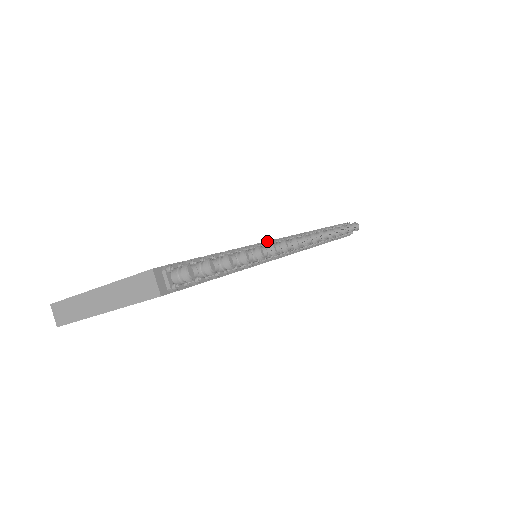
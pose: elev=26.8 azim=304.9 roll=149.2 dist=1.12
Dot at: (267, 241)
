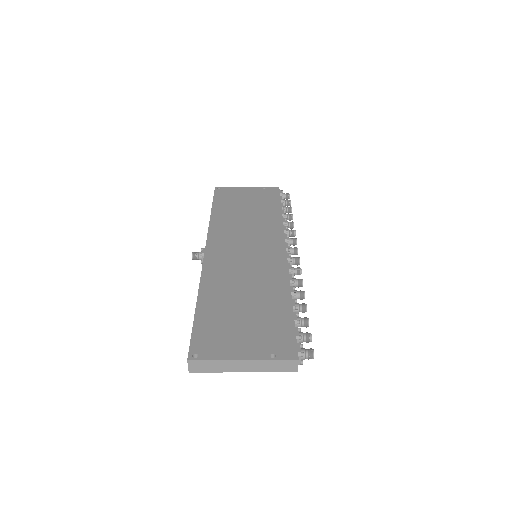
Dot at: (289, 269)
